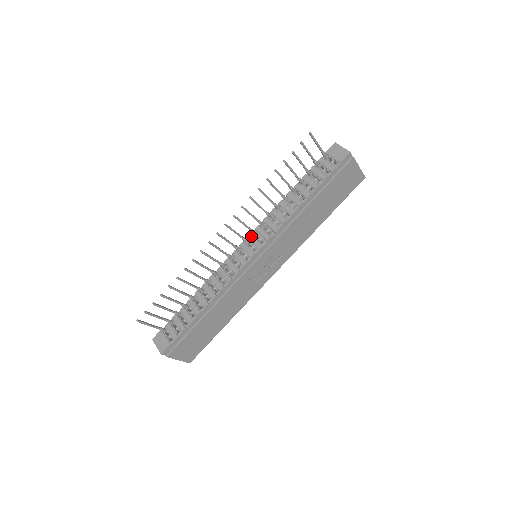
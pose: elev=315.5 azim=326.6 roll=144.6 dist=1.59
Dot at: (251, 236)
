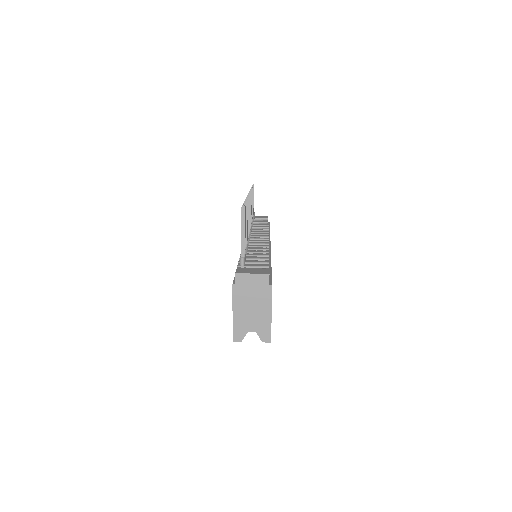
Dot at: occluded
